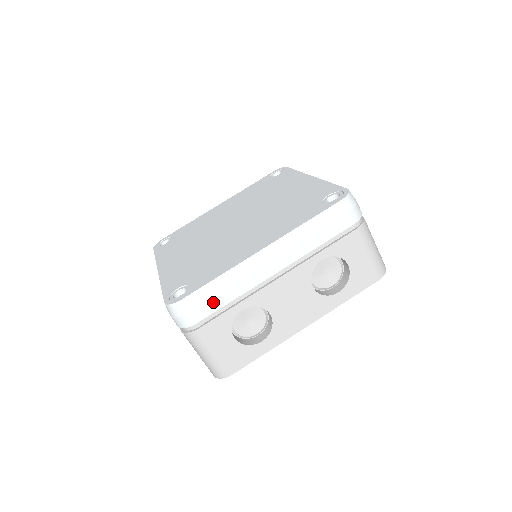
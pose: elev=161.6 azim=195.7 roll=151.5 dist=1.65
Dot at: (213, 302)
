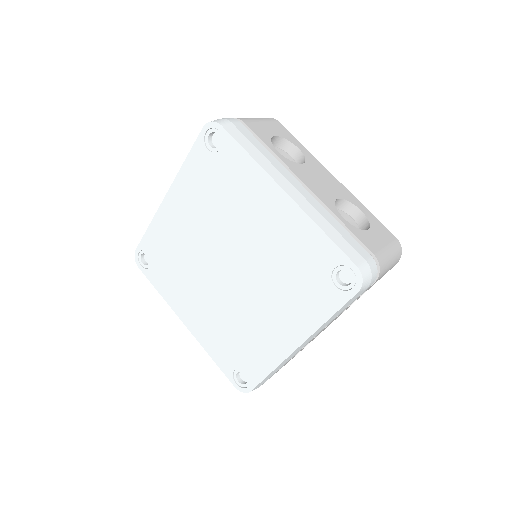
Dot at: (273, 374)
